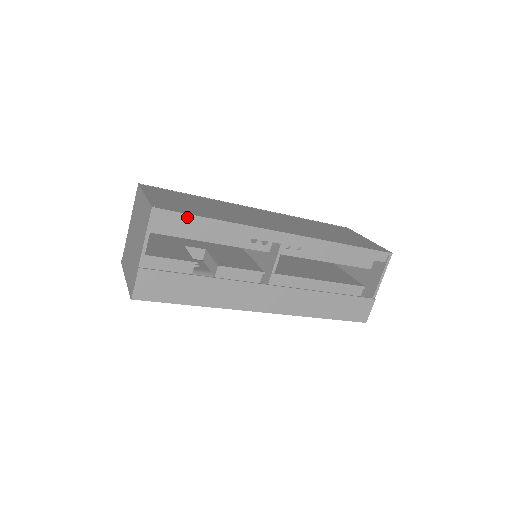
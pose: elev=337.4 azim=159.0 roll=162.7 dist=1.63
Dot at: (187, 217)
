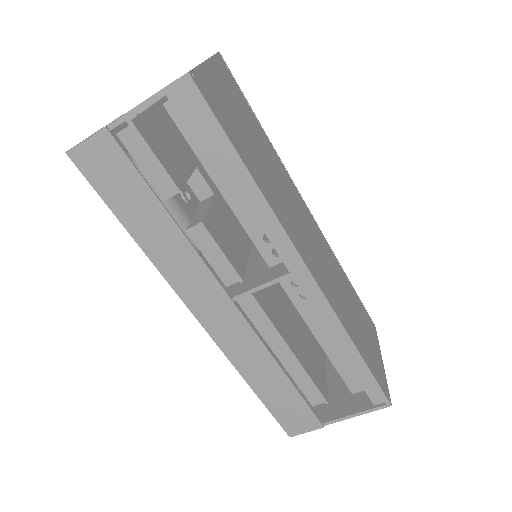
Dot at: (218, 130)
